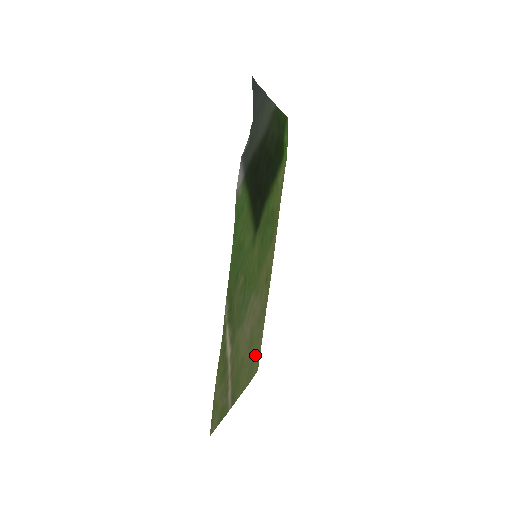
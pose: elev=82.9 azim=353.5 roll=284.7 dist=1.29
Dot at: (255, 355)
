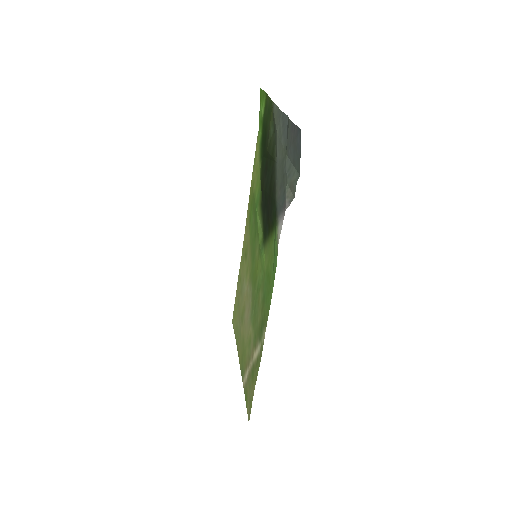
Dot at: (236, 317)
